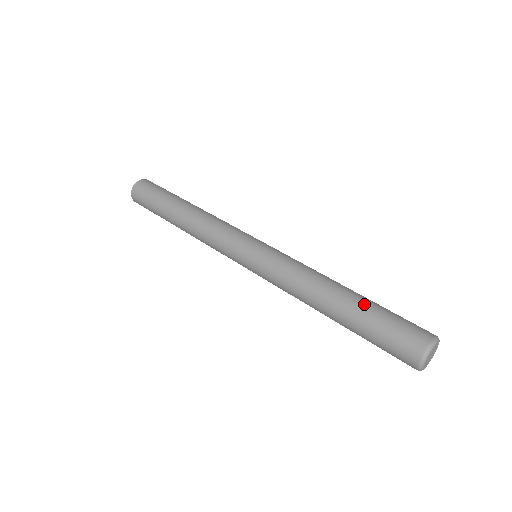
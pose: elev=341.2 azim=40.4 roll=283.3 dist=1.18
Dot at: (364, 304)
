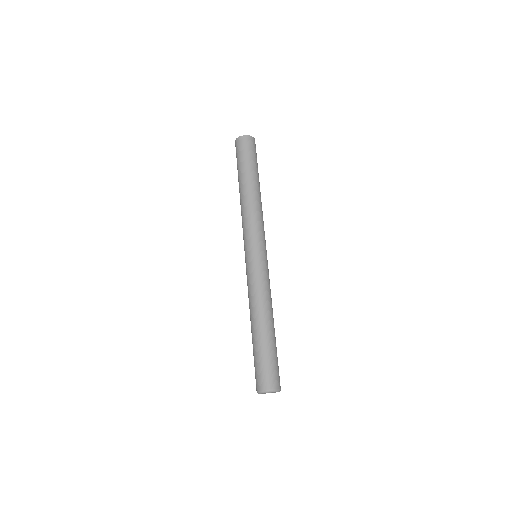
Dot at: (264, 342)
